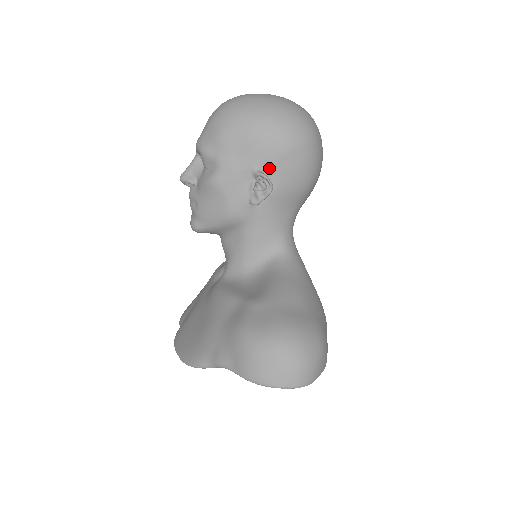
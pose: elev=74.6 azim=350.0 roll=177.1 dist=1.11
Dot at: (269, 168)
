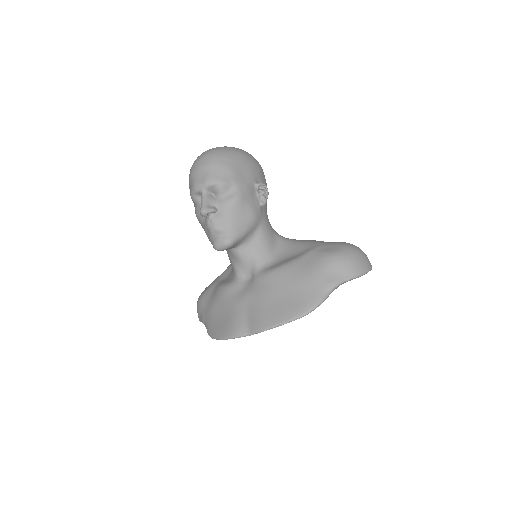
Dot at: (259, 181)
